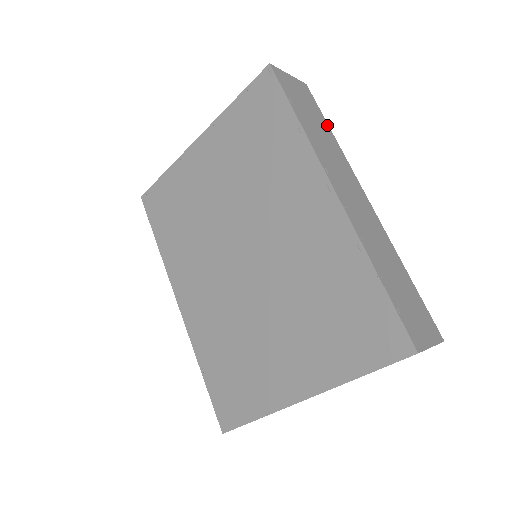
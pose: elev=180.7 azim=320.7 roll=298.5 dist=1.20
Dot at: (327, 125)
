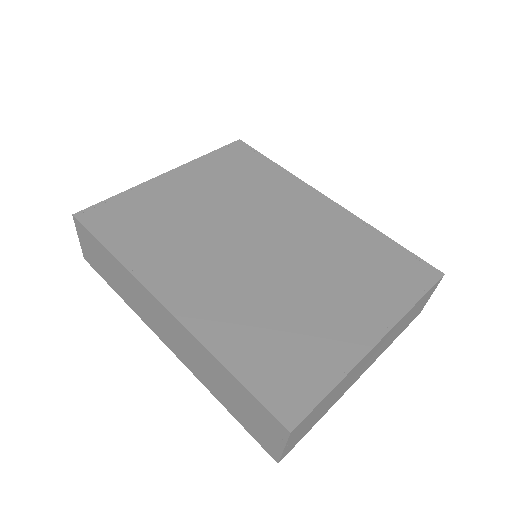
Dot at: occluded
